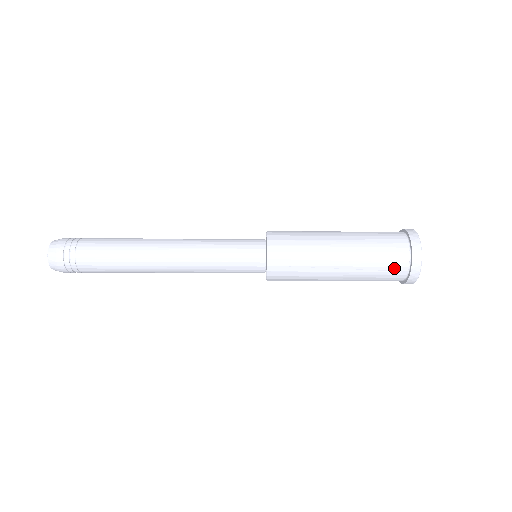
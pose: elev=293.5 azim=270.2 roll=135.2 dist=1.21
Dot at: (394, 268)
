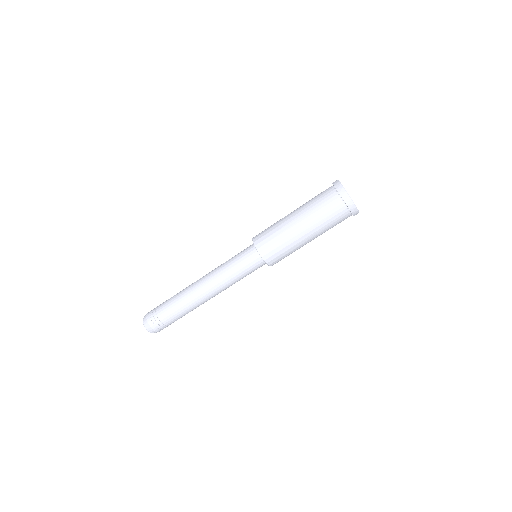
Dot at: occluded
